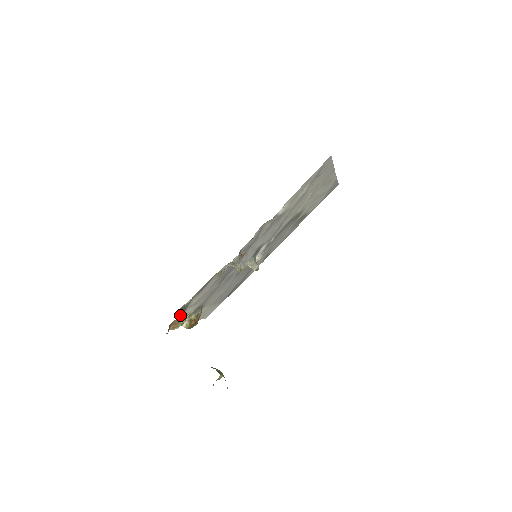
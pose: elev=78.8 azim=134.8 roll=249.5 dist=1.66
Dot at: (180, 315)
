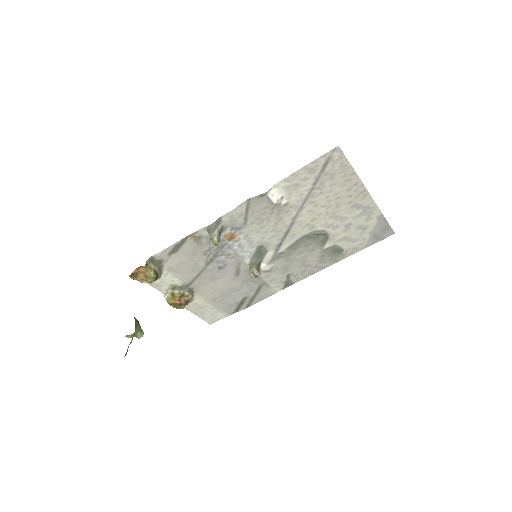
Dot at: (147, 264)
